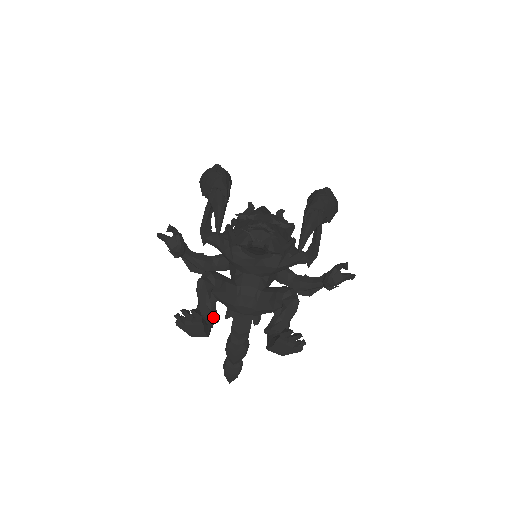
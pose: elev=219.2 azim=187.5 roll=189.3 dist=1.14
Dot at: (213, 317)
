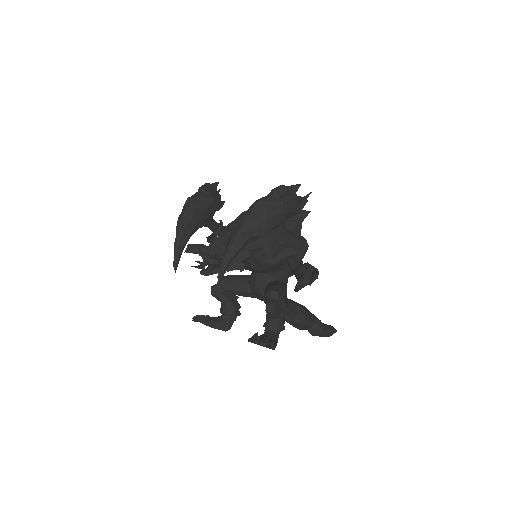
Dot at: (229, 315)
